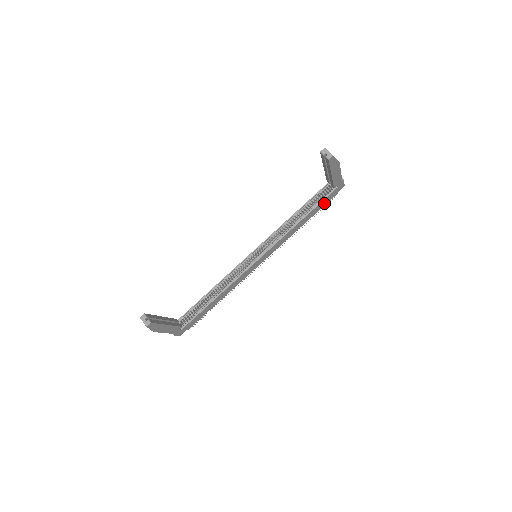
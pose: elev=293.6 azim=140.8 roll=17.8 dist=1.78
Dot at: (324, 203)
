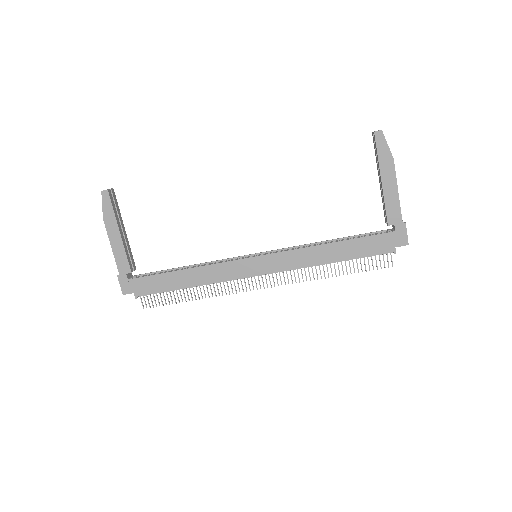
Dot at: (371, 249)
